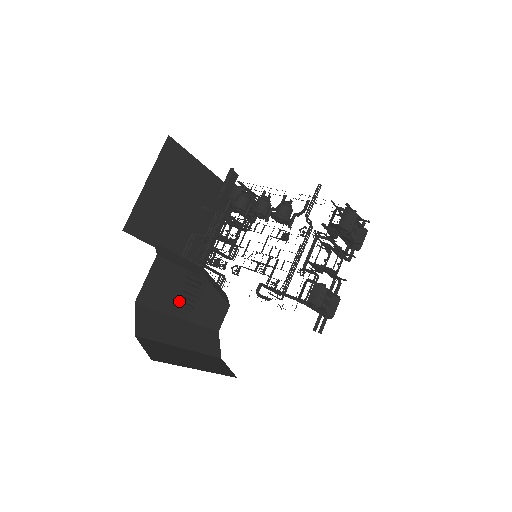
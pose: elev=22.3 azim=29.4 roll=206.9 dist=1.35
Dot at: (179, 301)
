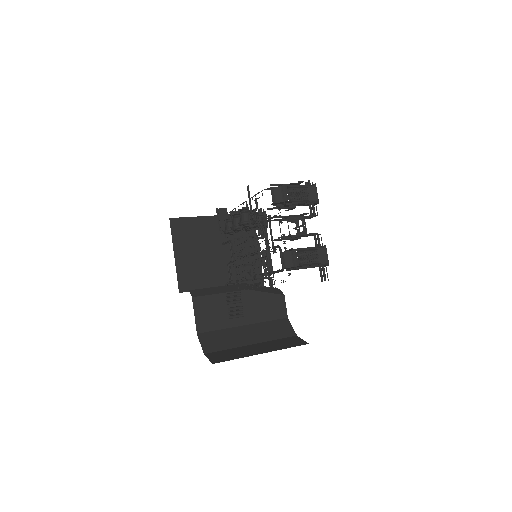
Dot at: (231, 316)
